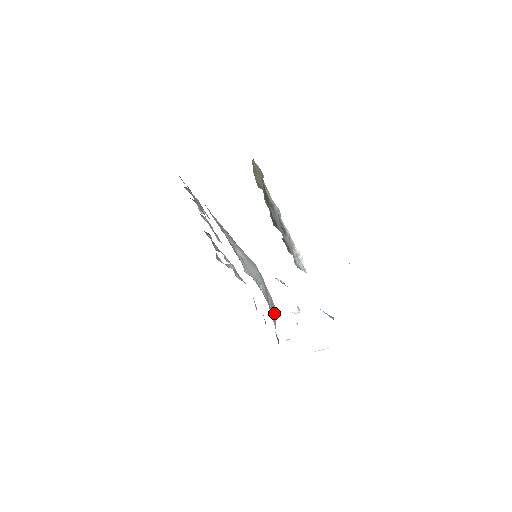
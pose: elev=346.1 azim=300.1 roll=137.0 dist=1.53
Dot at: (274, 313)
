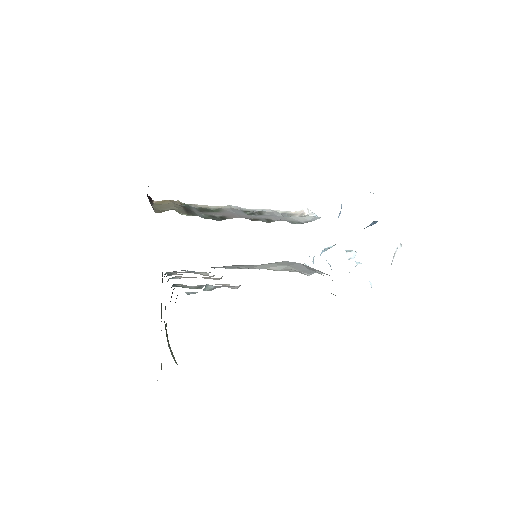
Dot at: occluded
